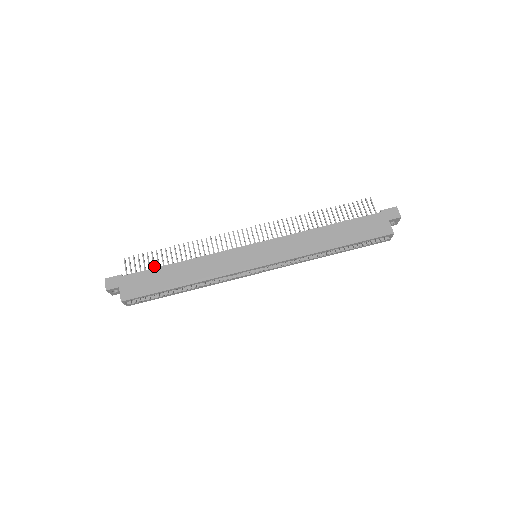
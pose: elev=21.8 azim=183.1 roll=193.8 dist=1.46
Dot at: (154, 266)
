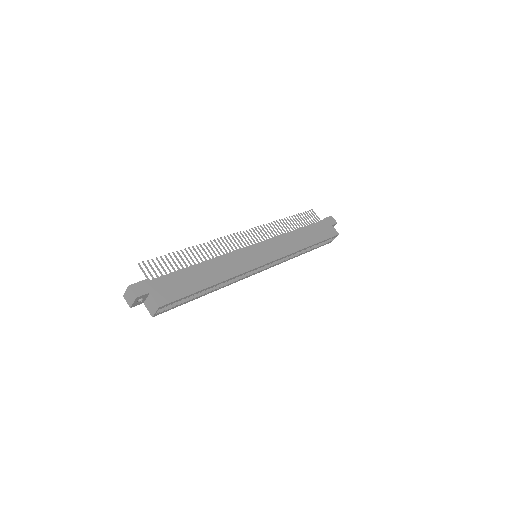
Dot at: (174, 269)
